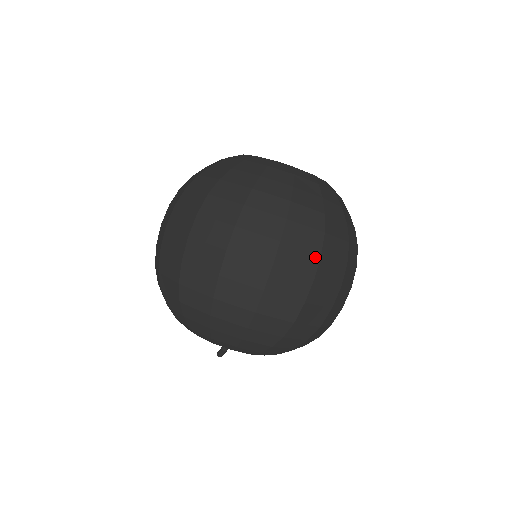
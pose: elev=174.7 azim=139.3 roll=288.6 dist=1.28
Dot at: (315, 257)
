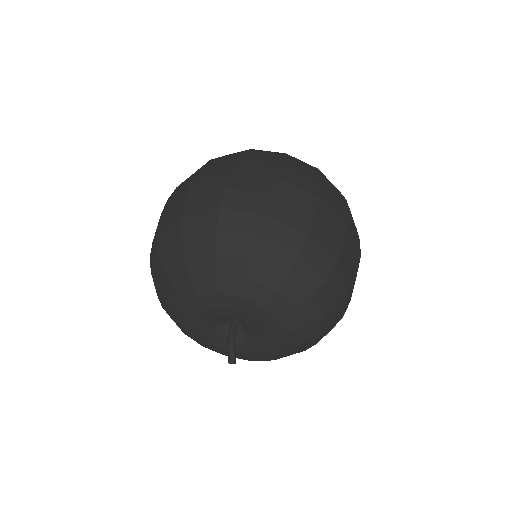
Dot at: (232, 161)
